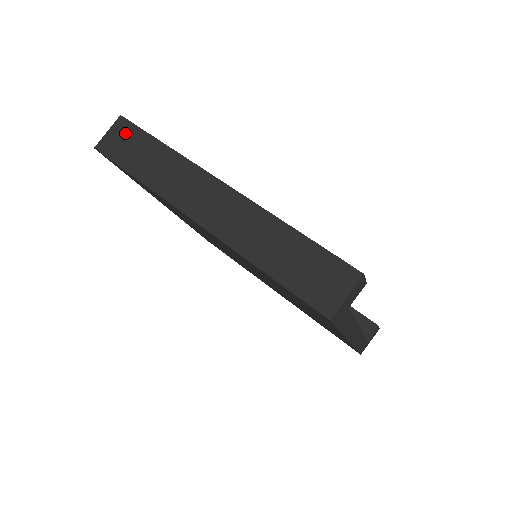
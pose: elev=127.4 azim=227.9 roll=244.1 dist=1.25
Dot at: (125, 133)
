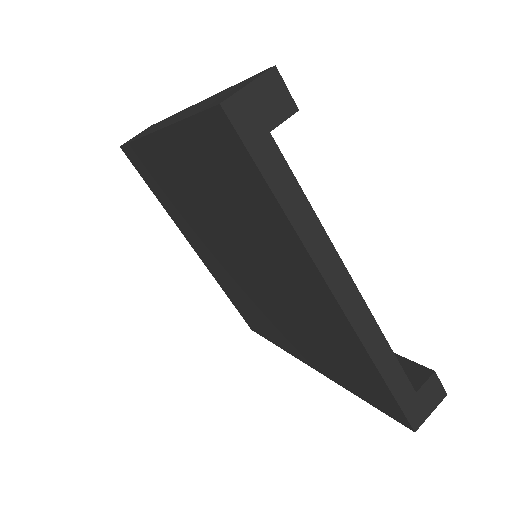
Dot at: occluded
